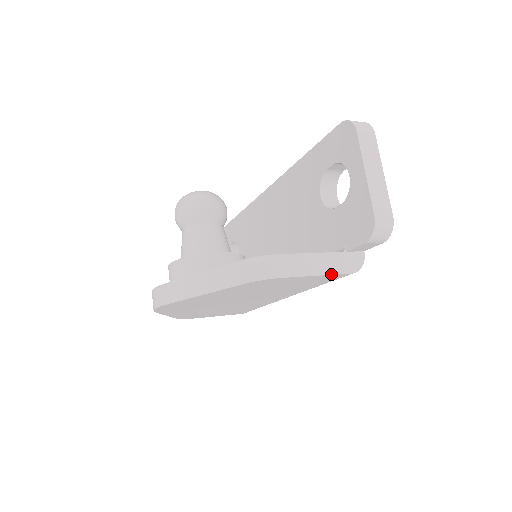
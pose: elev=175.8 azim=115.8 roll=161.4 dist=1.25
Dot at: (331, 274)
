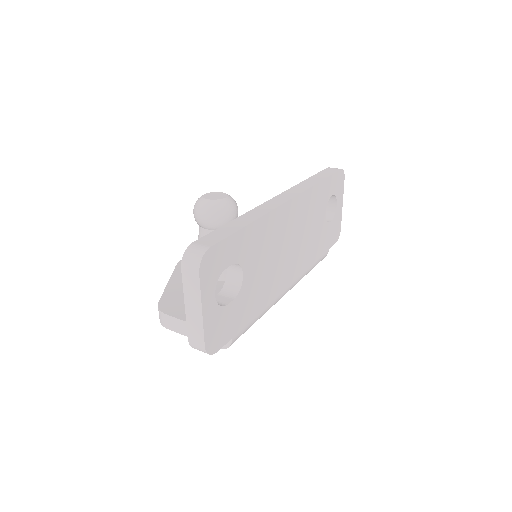
Dot at: occluded
